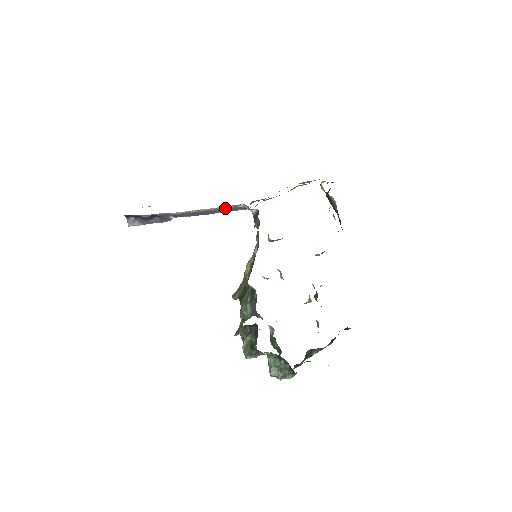
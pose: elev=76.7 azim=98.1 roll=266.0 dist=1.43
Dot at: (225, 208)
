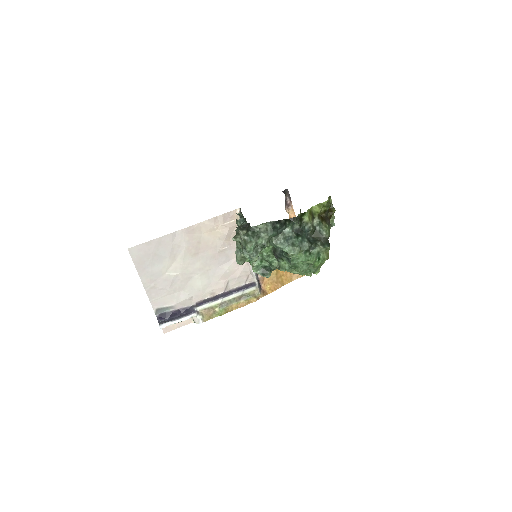
Dot at: (238, 288)
